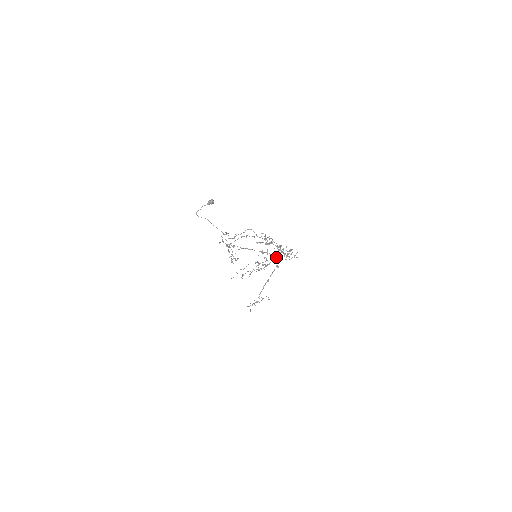
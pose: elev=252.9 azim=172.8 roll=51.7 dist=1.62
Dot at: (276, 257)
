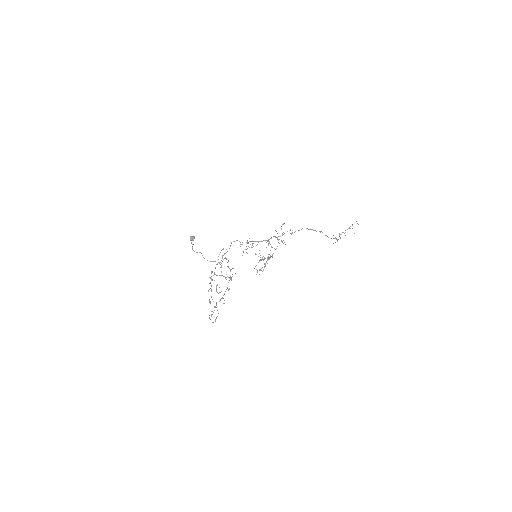
Dot at: occluded
